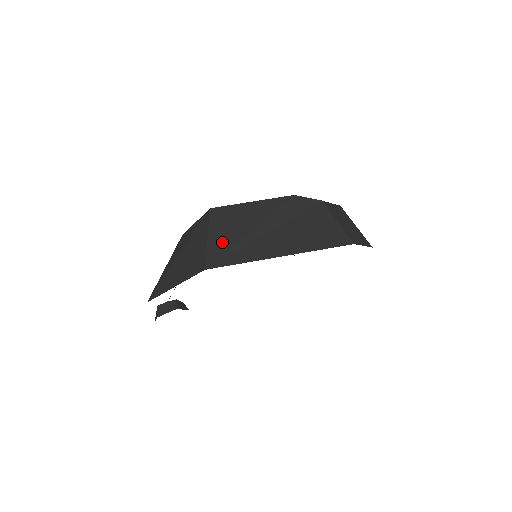
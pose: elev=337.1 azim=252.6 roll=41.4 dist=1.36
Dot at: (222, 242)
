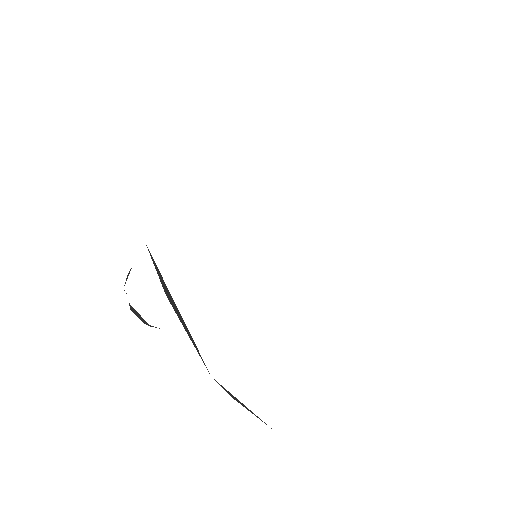
Dot at: occluded
